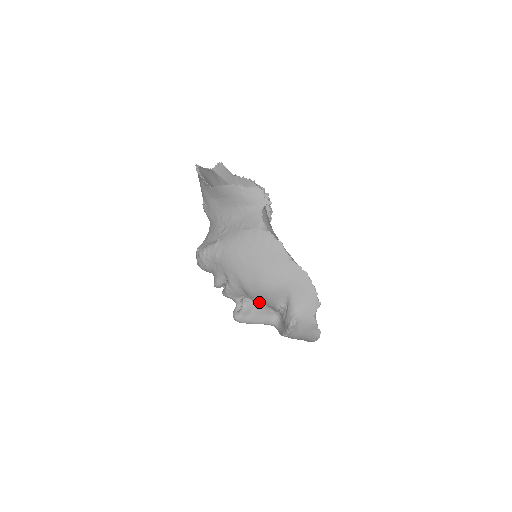
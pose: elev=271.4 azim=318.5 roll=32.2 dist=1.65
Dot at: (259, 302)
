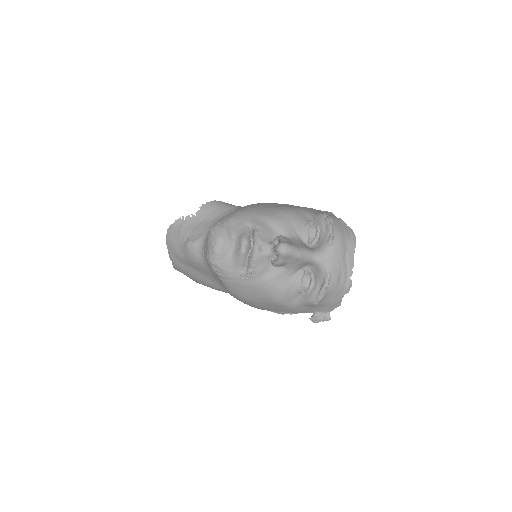
Dot at: (290, 232)
